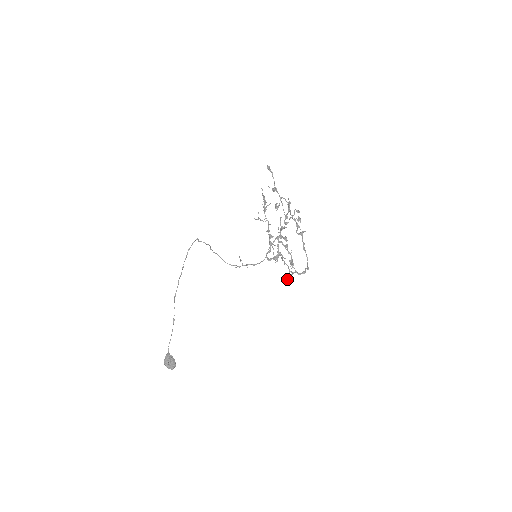
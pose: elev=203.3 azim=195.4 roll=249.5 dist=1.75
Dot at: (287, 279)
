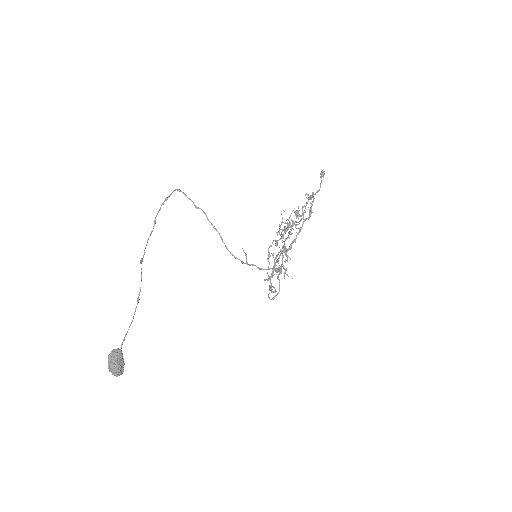
Dot at: occluded
